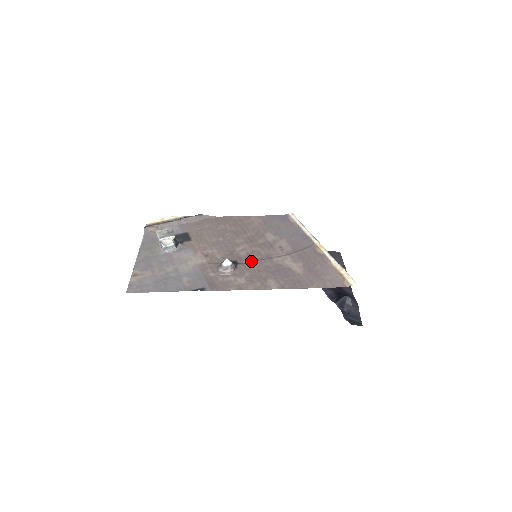
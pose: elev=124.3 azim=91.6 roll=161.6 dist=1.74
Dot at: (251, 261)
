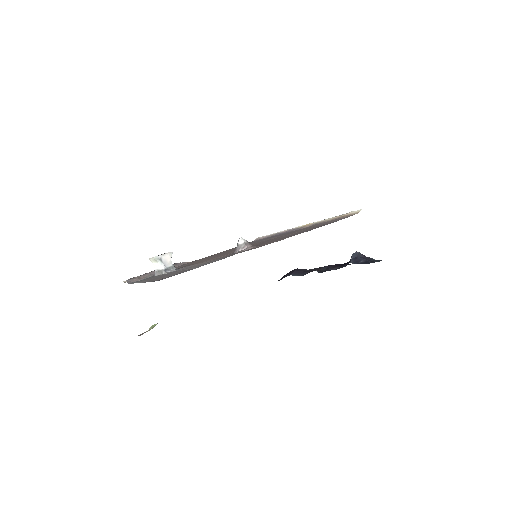
Dot at: occluded
